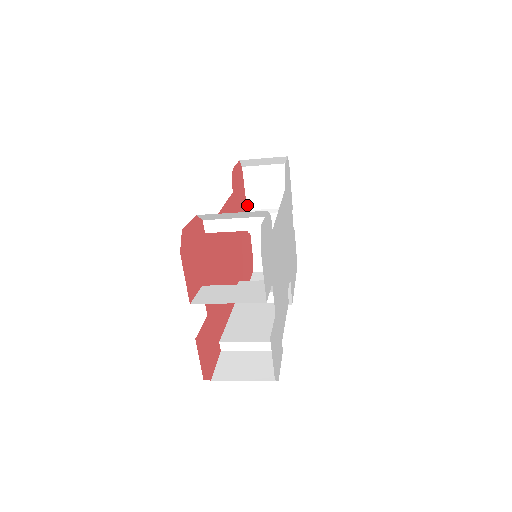
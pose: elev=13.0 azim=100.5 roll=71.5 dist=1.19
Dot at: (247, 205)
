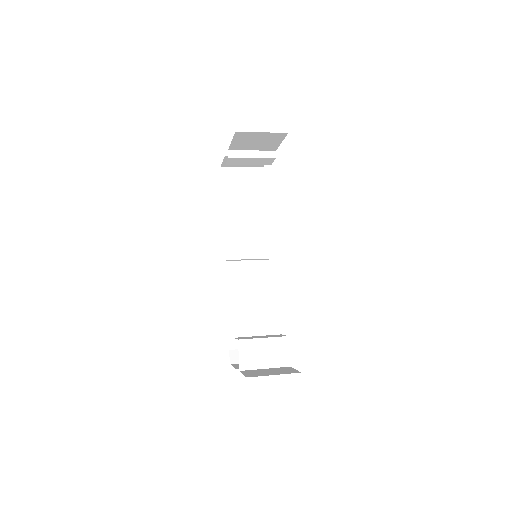
Dot at: (229, 148)
